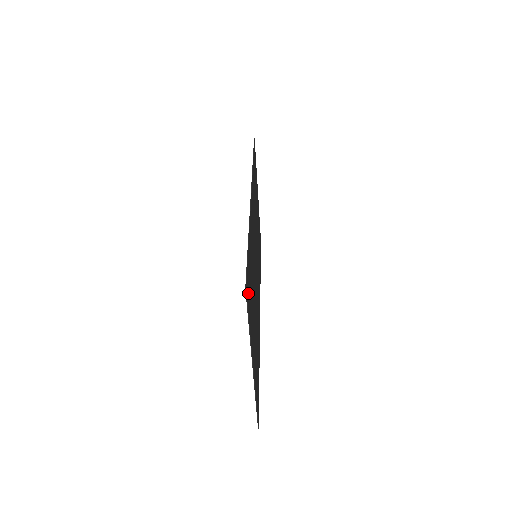
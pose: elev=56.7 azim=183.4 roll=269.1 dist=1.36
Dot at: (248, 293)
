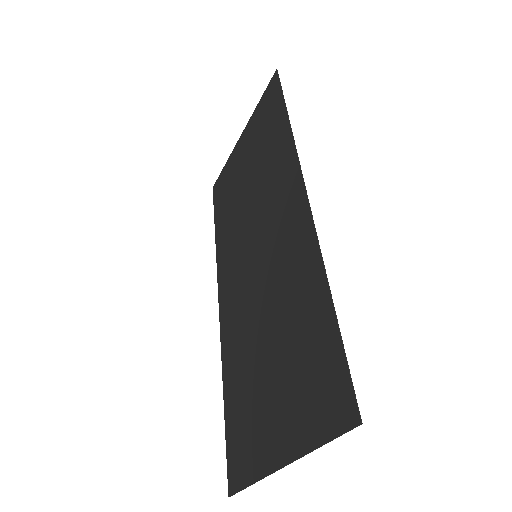
Dot at: (335, 403)
